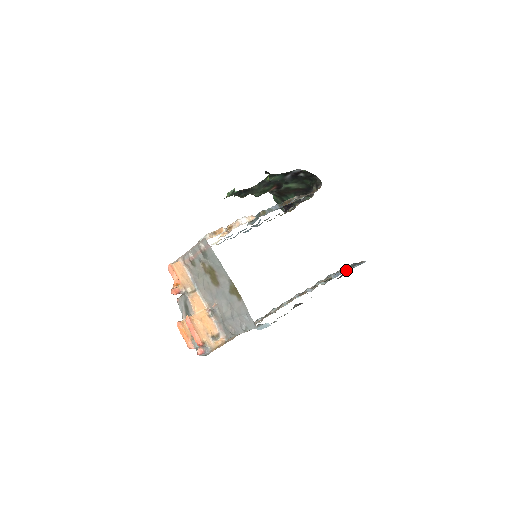
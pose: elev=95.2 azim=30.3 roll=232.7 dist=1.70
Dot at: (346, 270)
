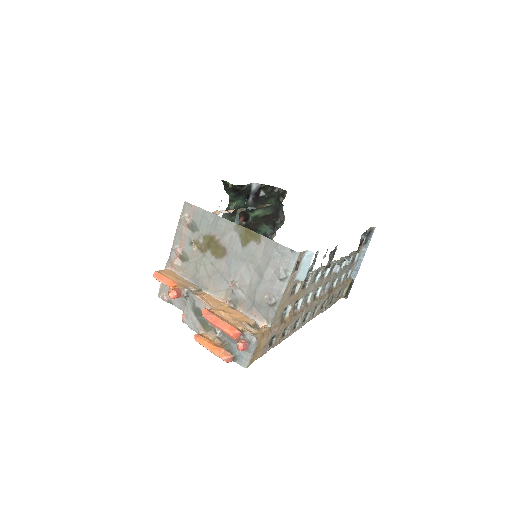
Dot at: (362, 256)
